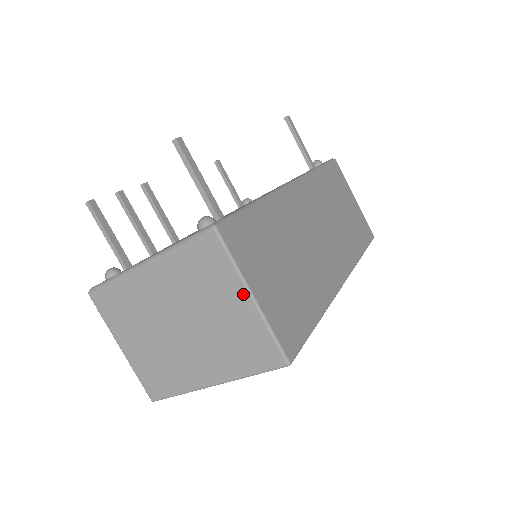
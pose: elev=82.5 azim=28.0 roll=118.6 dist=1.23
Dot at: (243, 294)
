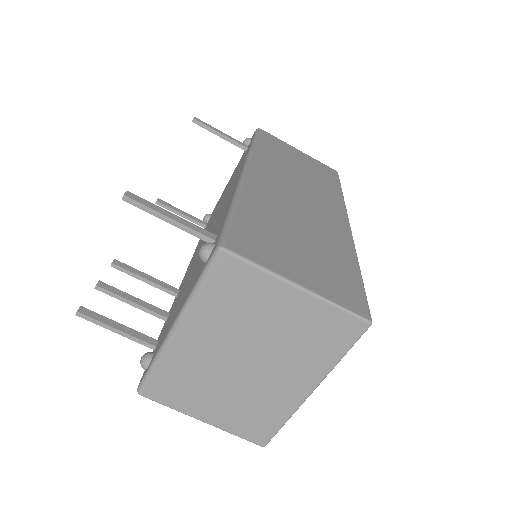
Dot at: (288, 290)
